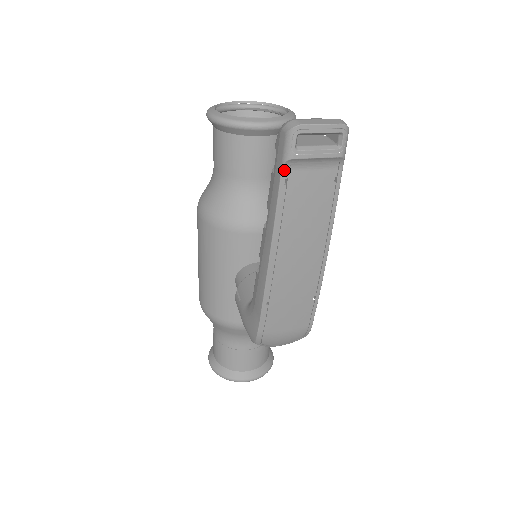
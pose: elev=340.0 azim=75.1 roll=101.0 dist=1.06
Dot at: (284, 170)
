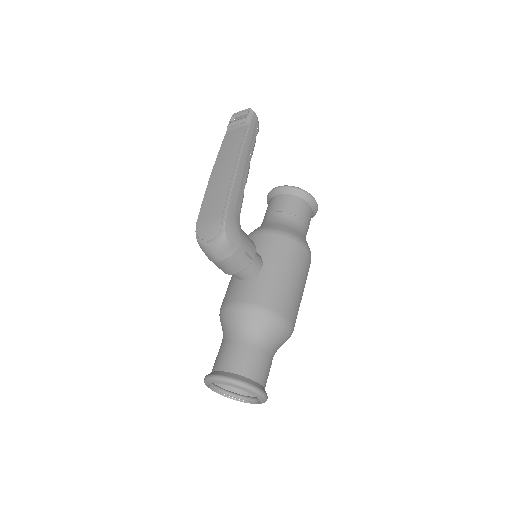
Dot at: (227, 132)
